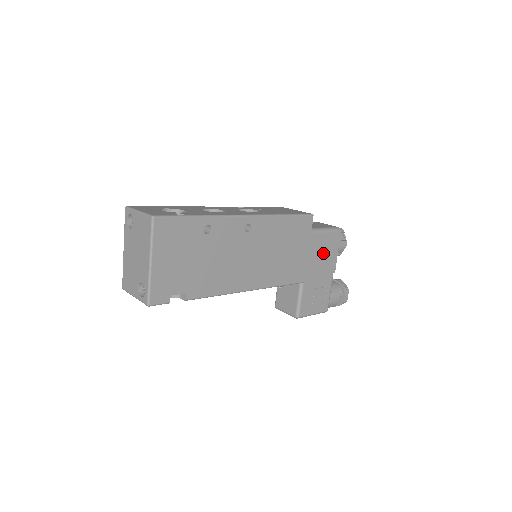
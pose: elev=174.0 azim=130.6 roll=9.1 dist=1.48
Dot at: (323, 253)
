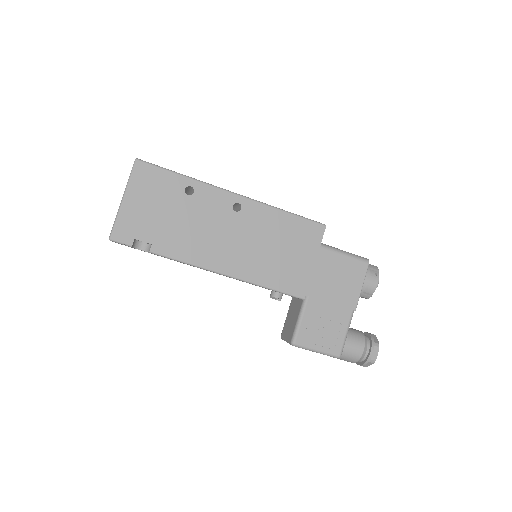
Dot at: (339, 278)
